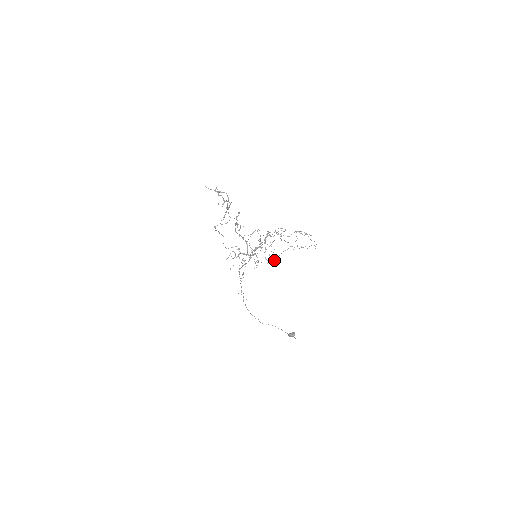
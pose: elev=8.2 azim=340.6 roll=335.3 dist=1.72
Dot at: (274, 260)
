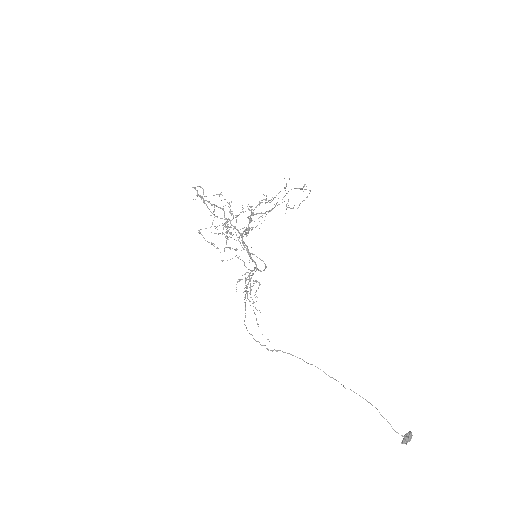
Dot at: occluded
